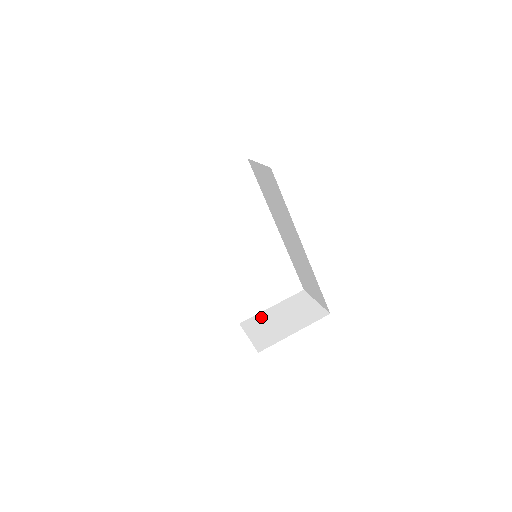
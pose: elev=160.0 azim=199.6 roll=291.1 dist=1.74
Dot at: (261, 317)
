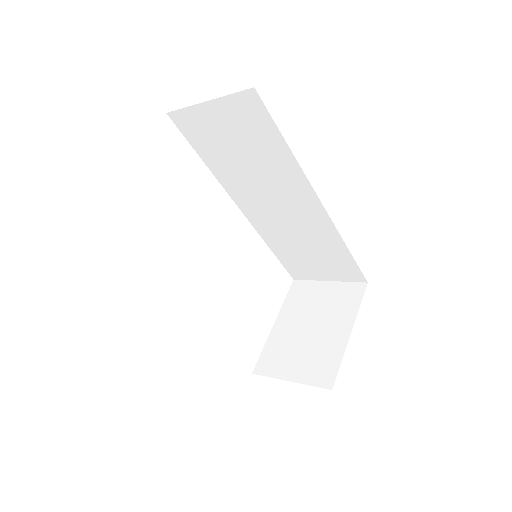
Dot at: (275, 345)
